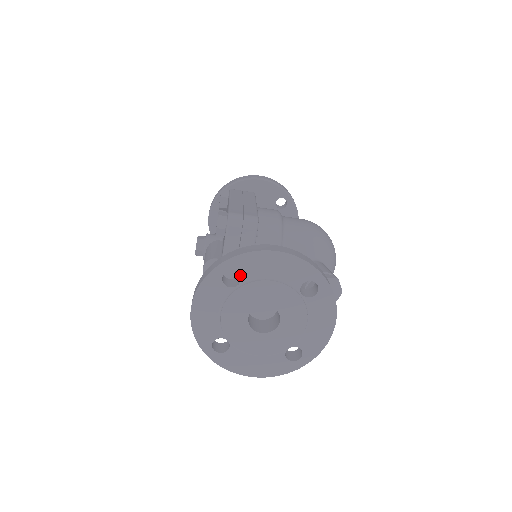
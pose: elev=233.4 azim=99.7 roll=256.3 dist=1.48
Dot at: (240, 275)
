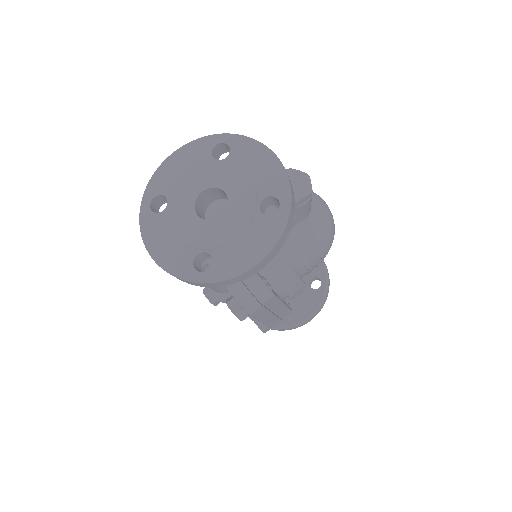
Dot at: (162, 195)
